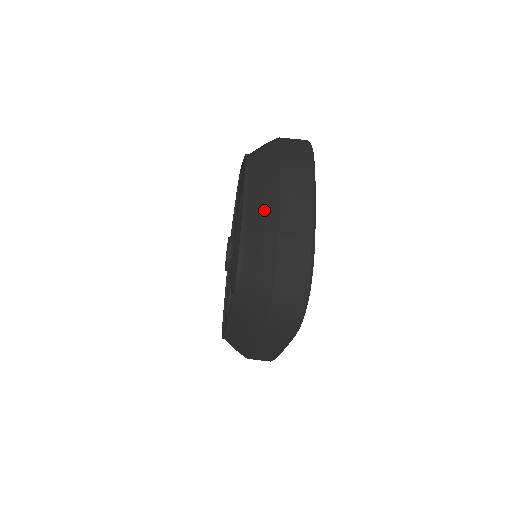
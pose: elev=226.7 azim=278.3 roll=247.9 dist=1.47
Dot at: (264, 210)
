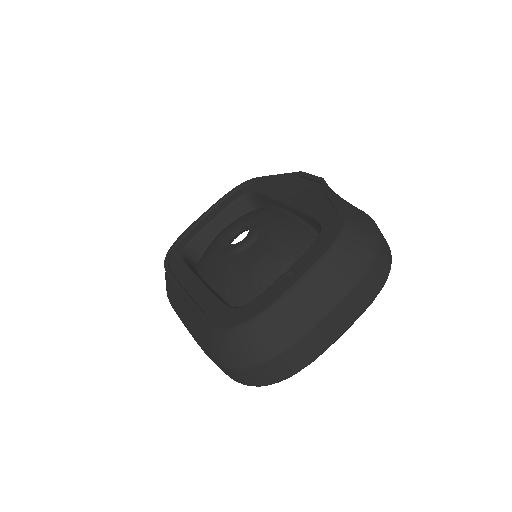
Dot at: (308, 307)
